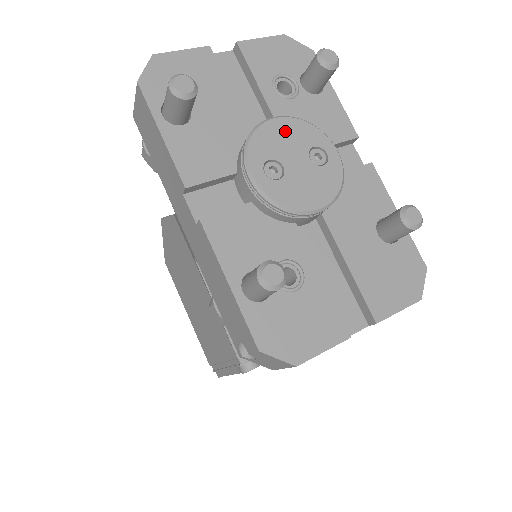
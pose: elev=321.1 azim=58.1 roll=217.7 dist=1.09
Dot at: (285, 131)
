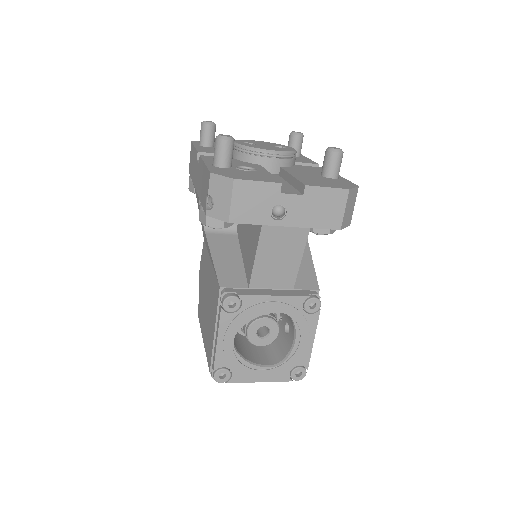
Dot at: (262, 142)
